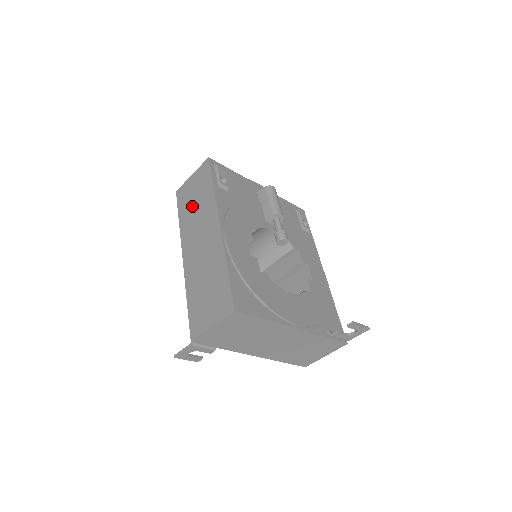
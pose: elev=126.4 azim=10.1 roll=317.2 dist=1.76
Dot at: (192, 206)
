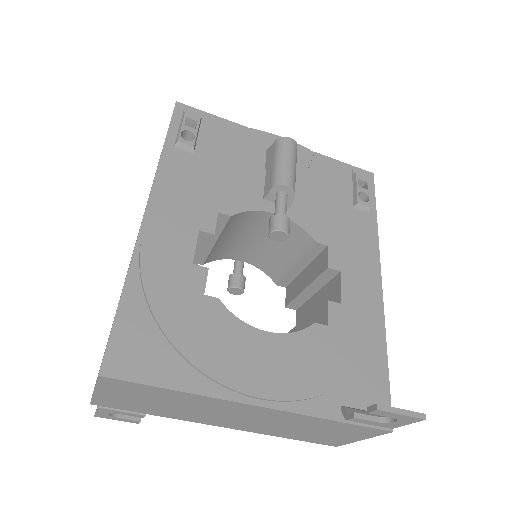
Dot at: occluded
